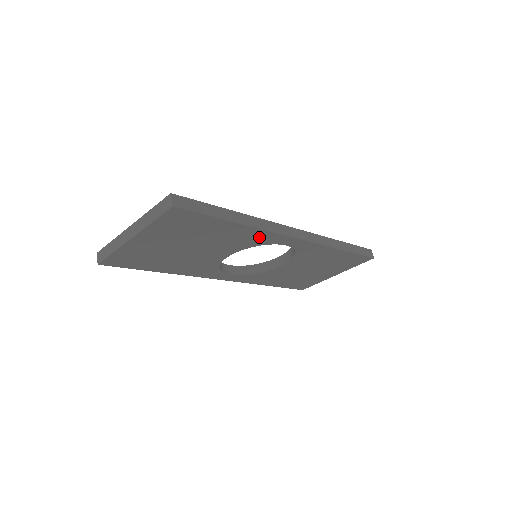
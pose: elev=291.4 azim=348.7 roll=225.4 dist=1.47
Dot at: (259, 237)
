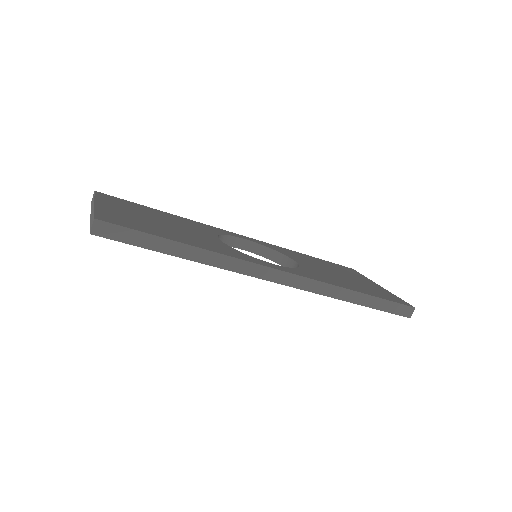
Dot at: occluded
